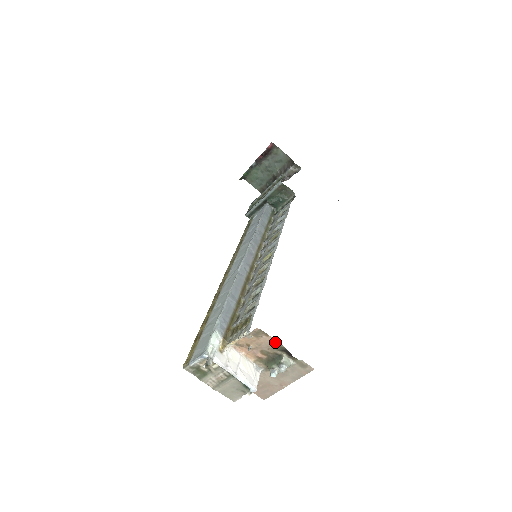
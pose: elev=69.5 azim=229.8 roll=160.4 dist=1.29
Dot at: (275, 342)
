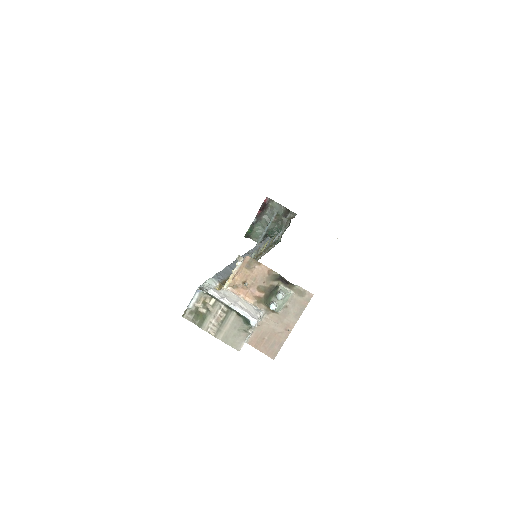
Dot at: (268, 270)
